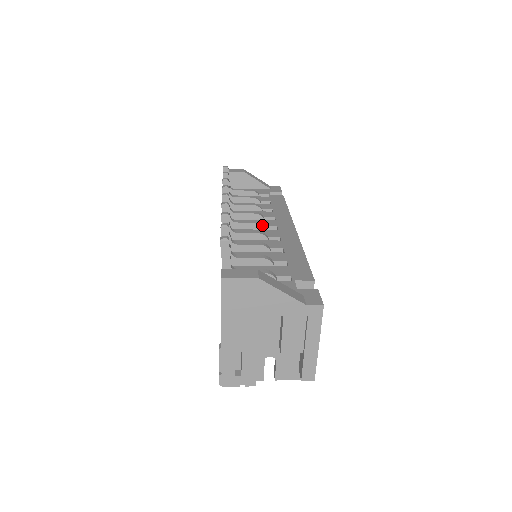
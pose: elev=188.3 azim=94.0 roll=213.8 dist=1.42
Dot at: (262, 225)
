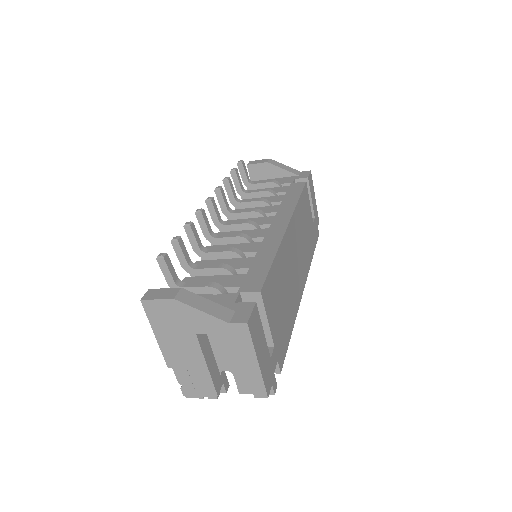
Dot at: (252, 225)
